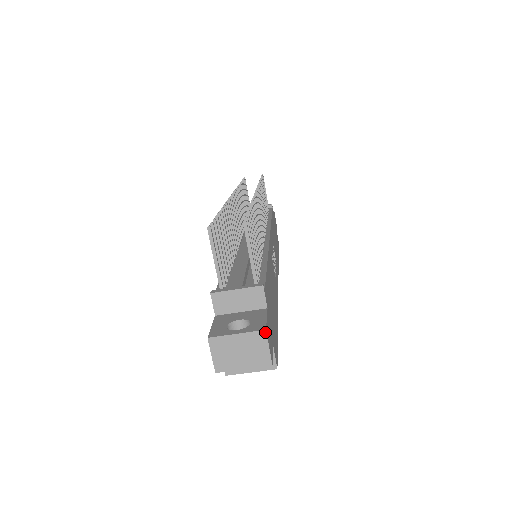
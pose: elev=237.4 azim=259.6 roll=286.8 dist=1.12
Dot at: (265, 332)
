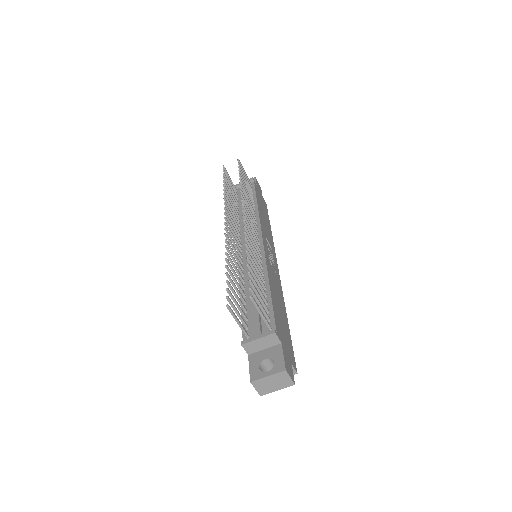
Dot at: (286, 371)
